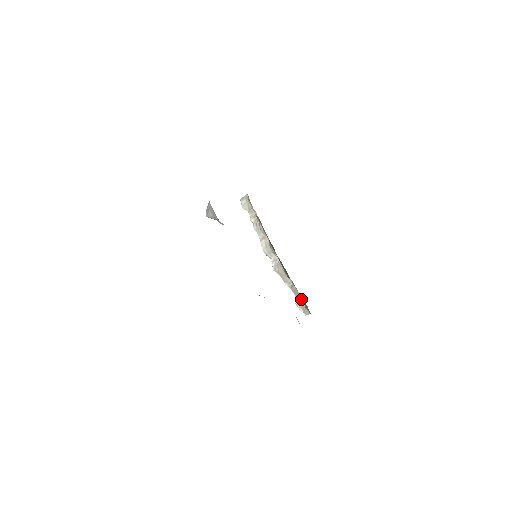
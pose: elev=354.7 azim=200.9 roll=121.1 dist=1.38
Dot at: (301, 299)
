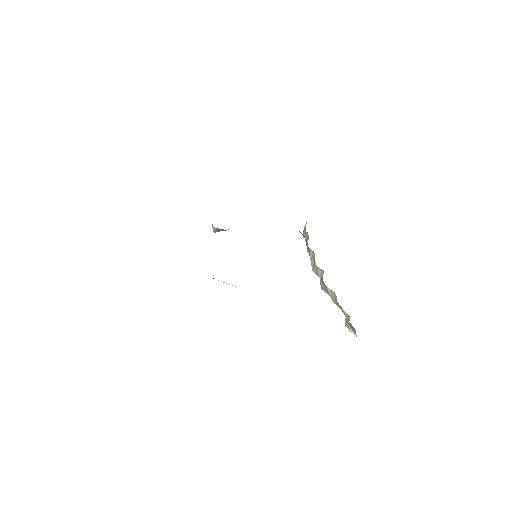
Dot at: (347, 314)
